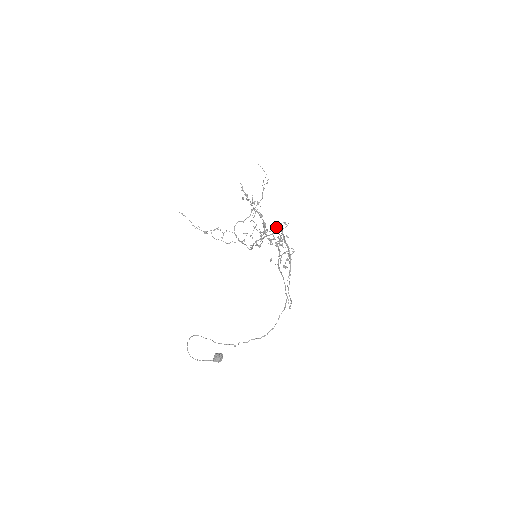
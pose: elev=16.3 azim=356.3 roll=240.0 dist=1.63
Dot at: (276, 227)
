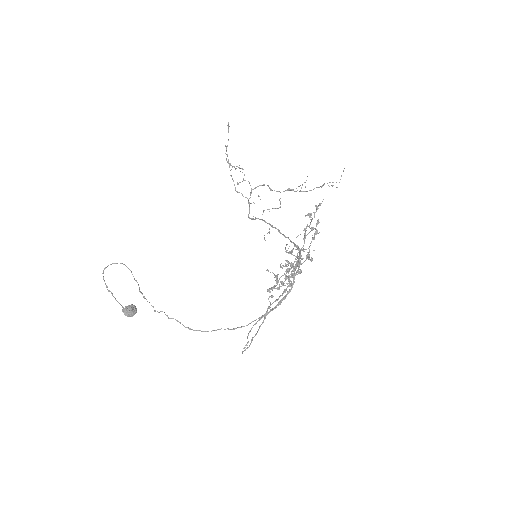
Dot at: (302, 258)
